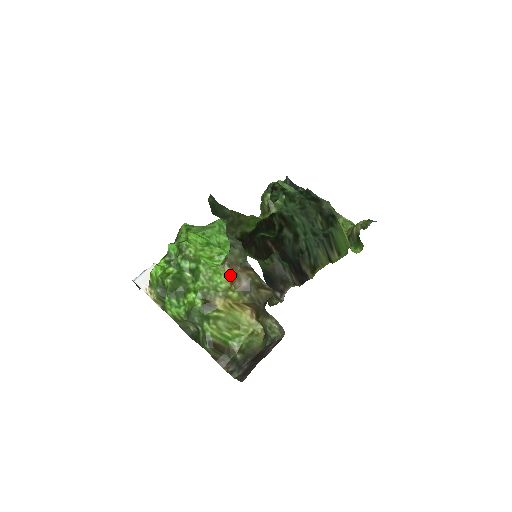
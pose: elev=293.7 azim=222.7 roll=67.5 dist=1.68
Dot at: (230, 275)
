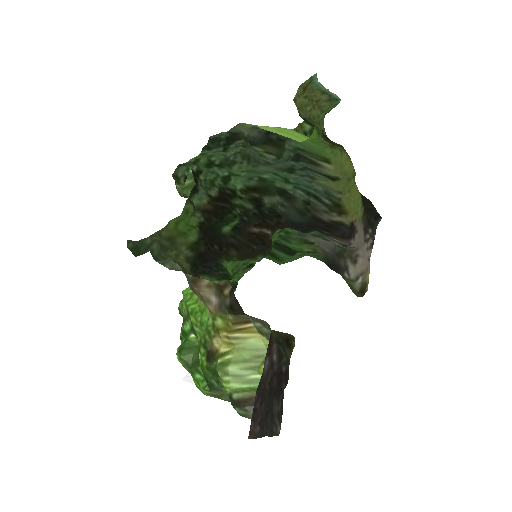
Dot at: (204, 303)
